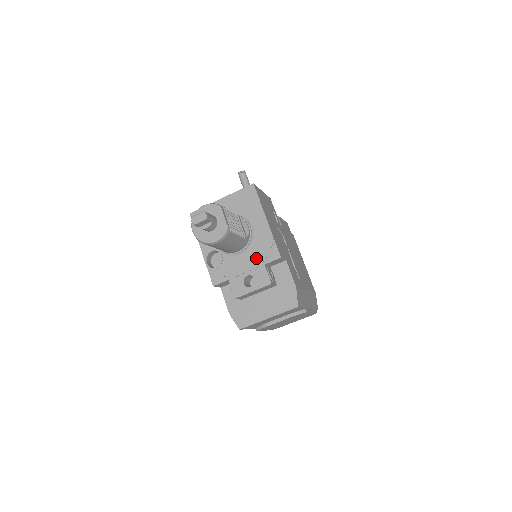
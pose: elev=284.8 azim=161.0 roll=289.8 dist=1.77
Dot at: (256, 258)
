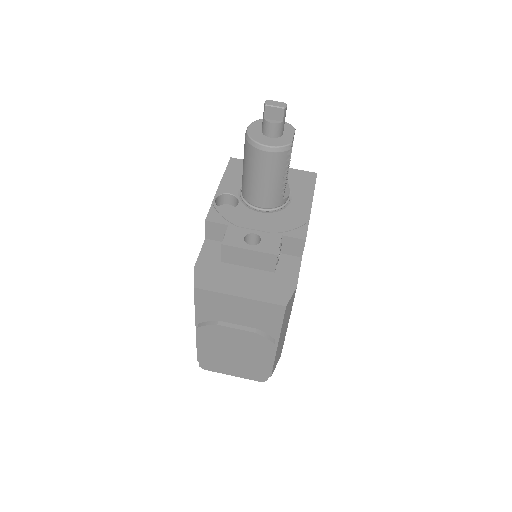
Dot at: (277, 225)
